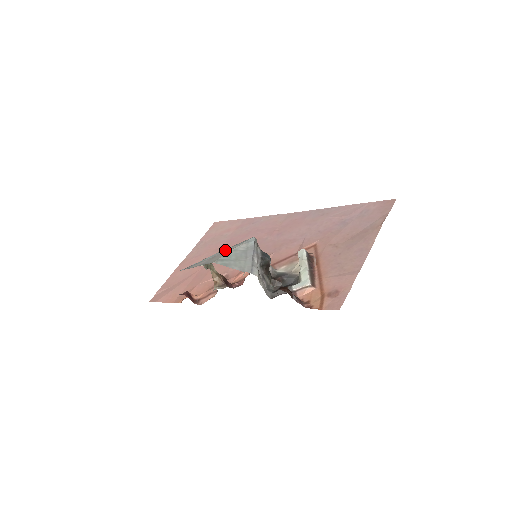
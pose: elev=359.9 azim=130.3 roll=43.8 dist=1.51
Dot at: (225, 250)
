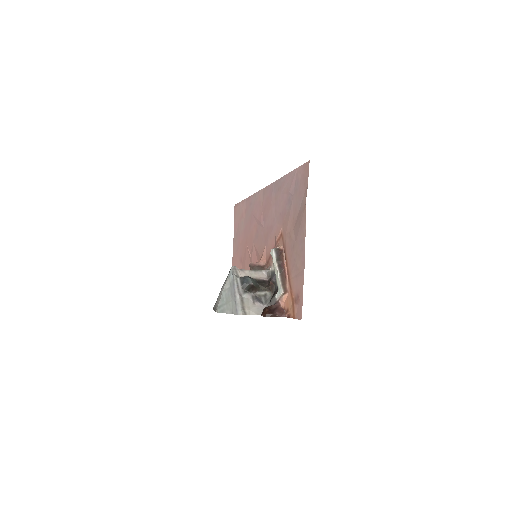
Dot at: (223, 286)
